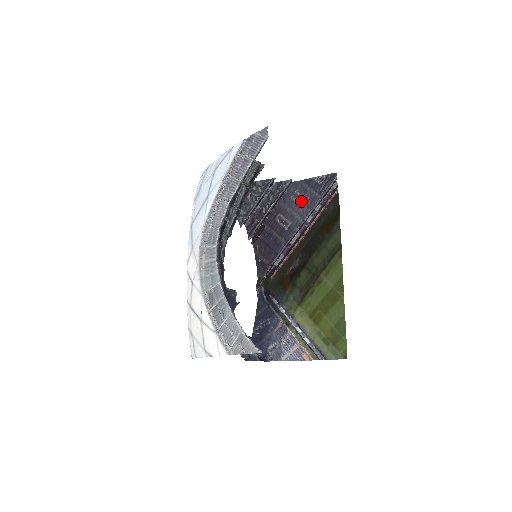
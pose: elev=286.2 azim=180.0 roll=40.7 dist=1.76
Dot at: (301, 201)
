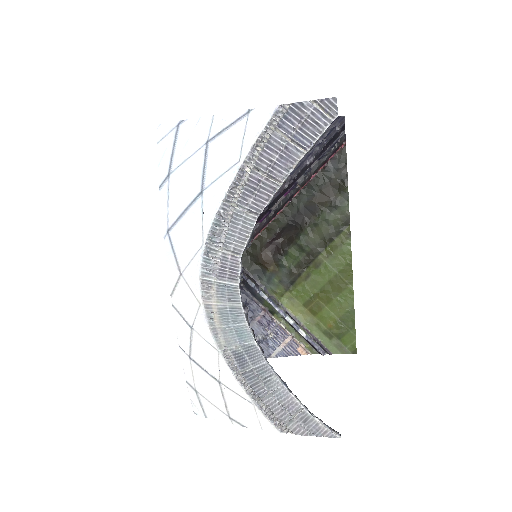
Dot at: occluded
